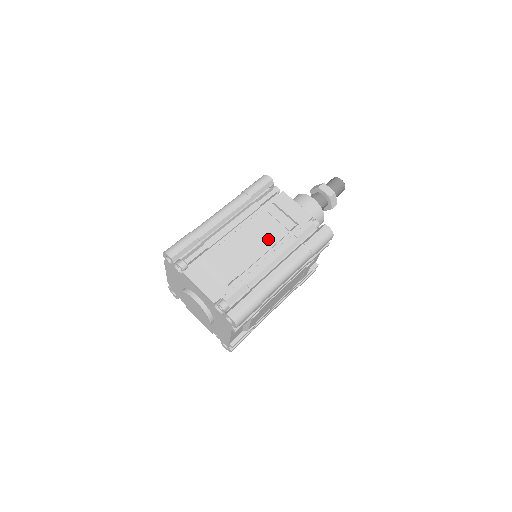
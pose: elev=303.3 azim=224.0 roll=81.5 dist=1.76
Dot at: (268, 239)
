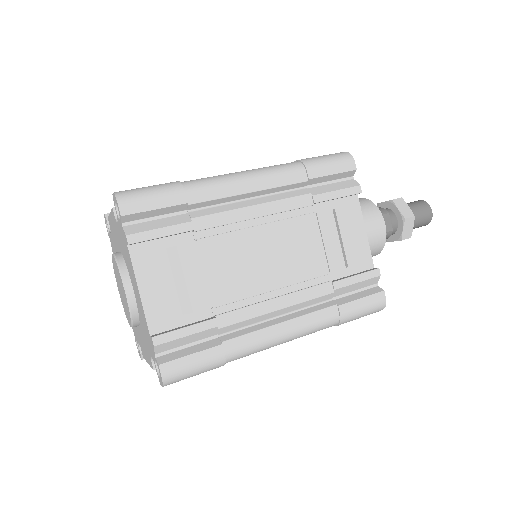
Dot at: occluded
